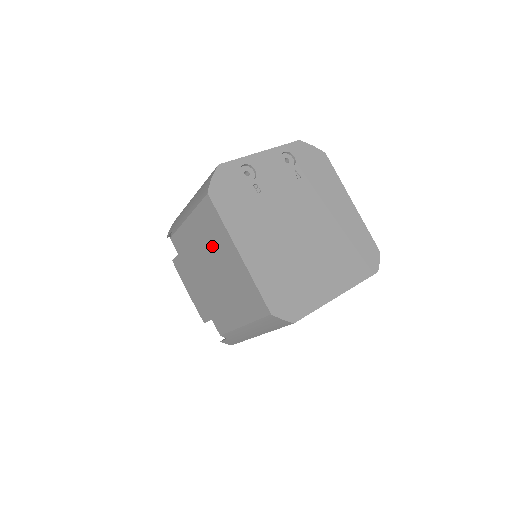
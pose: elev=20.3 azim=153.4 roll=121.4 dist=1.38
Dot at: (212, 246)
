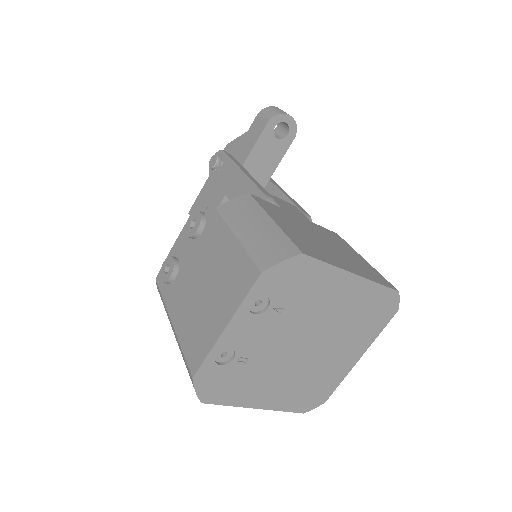
Dot at: occluded
